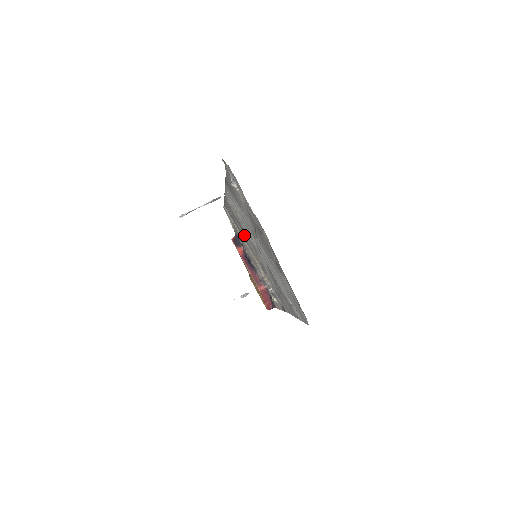
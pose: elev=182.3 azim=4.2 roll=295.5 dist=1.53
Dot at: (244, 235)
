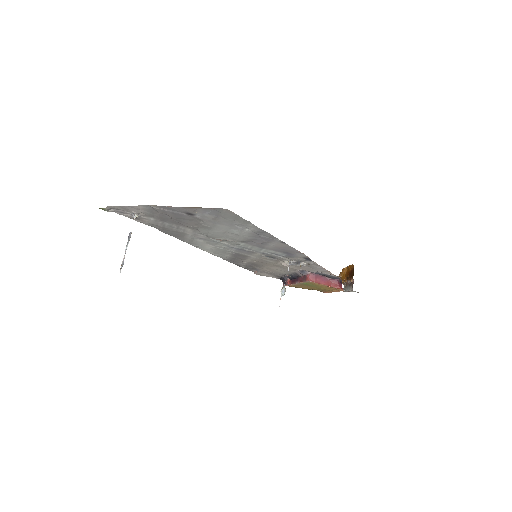
Dot at: (250, 260)
